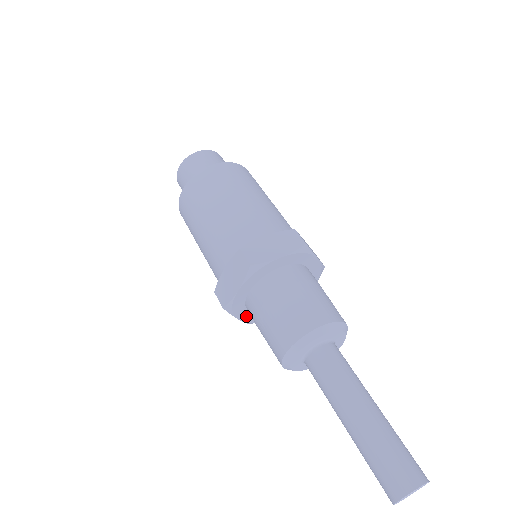
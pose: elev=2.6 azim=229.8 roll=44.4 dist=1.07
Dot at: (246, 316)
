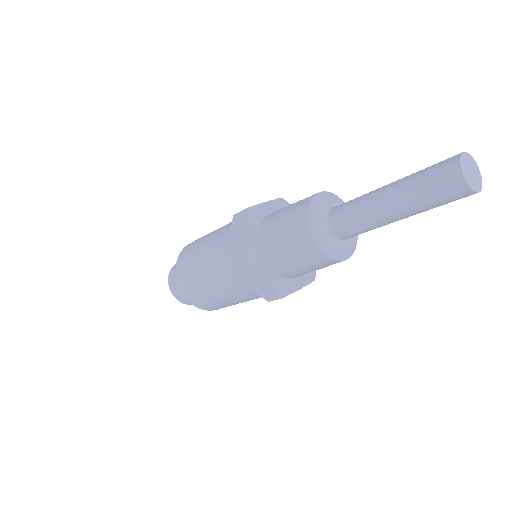
Dot at: (271, 277)
